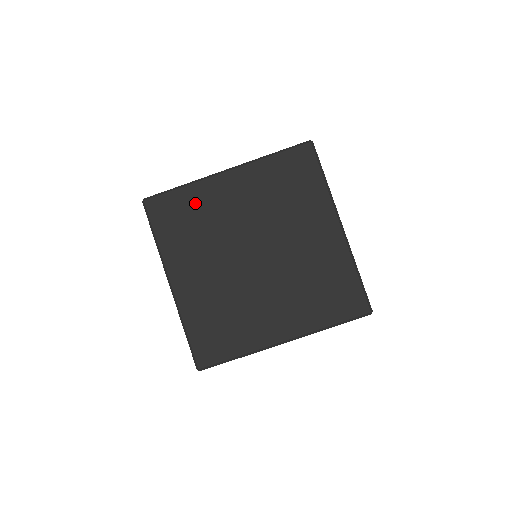
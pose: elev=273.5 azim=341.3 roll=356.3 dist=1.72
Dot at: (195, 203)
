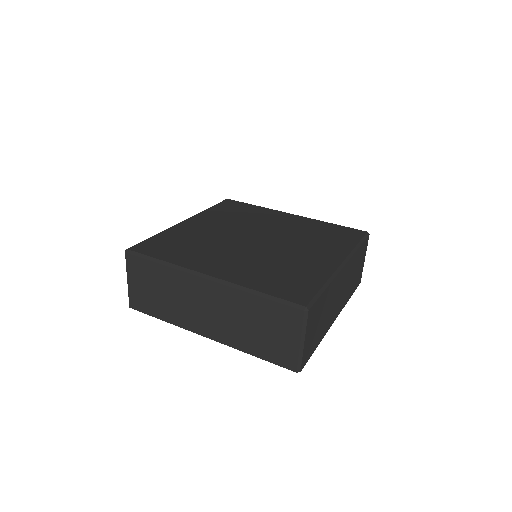
Dot at: (177, 237)
